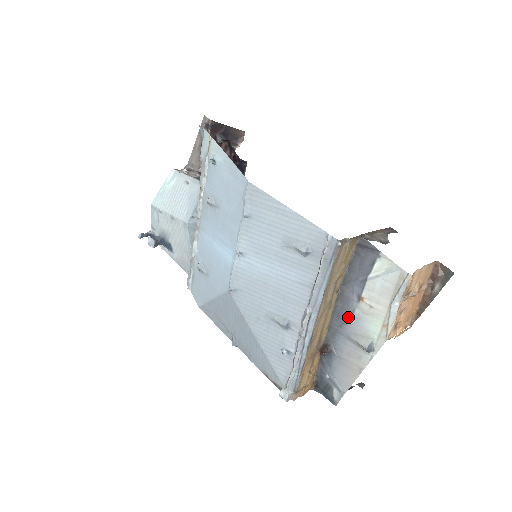
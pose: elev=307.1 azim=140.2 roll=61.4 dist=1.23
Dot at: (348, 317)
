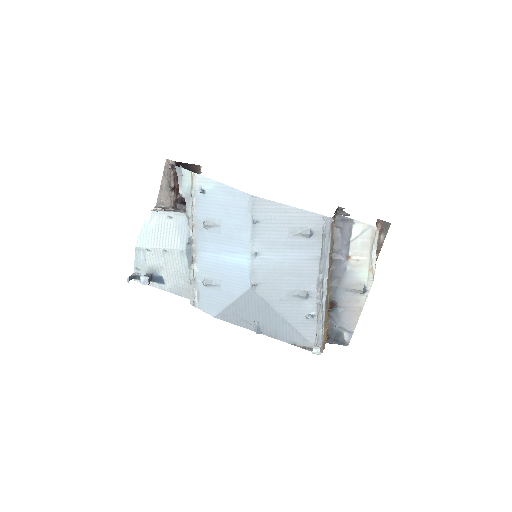
Dot at: (343, 274)
